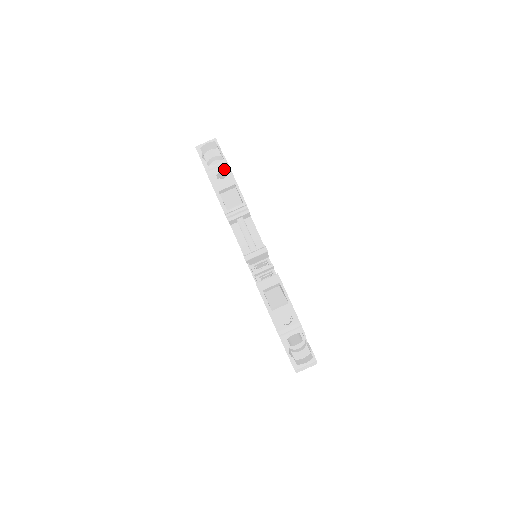
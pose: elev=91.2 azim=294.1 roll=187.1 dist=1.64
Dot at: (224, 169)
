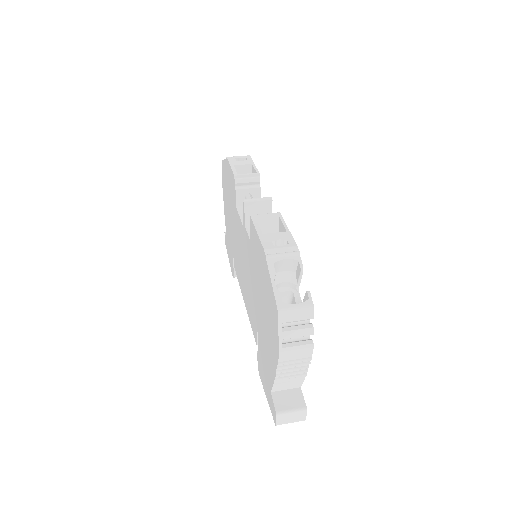
Dot at: (245, 157)
